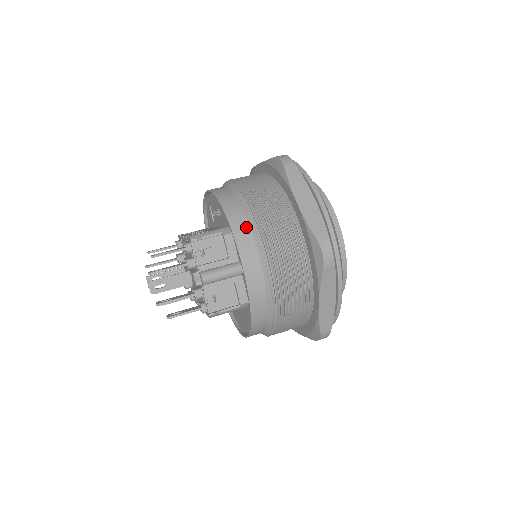
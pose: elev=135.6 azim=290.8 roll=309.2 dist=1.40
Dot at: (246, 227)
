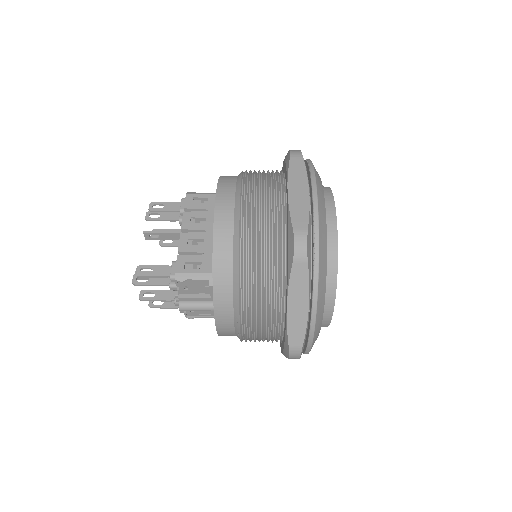
Dot at: (229, 299)
